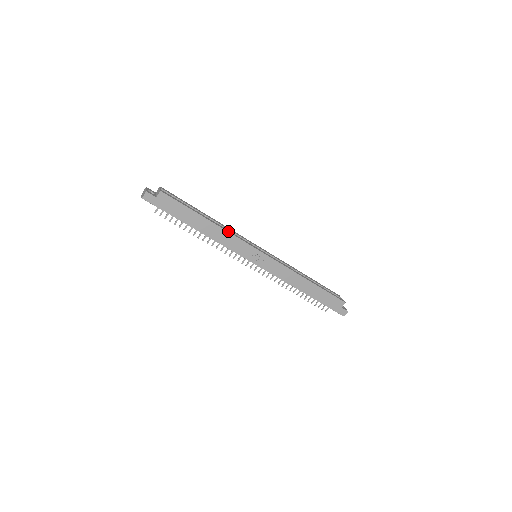
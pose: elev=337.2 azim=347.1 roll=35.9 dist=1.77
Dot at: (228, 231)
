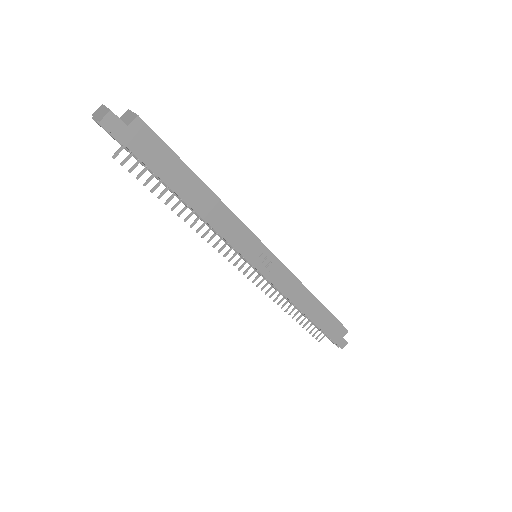
Dot at: occluded
